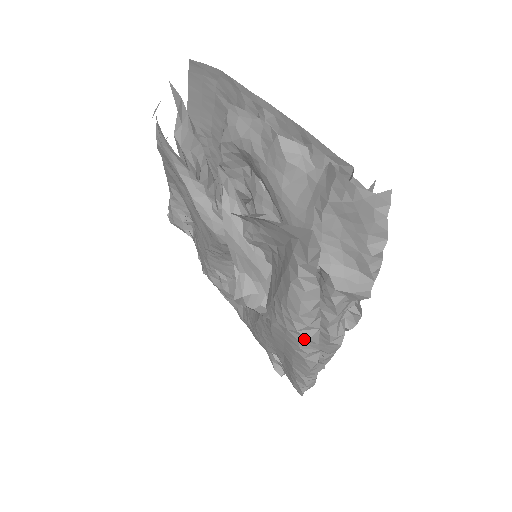
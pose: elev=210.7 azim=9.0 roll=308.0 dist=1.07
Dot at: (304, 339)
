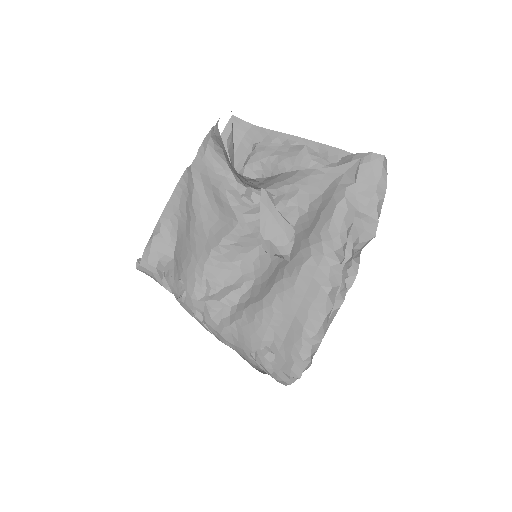
Dot at: (336, 264)
